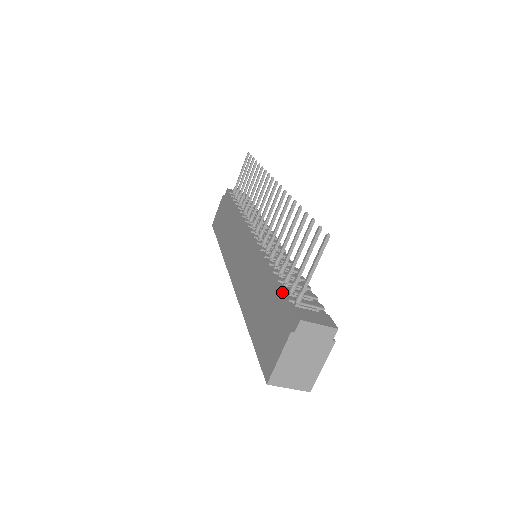
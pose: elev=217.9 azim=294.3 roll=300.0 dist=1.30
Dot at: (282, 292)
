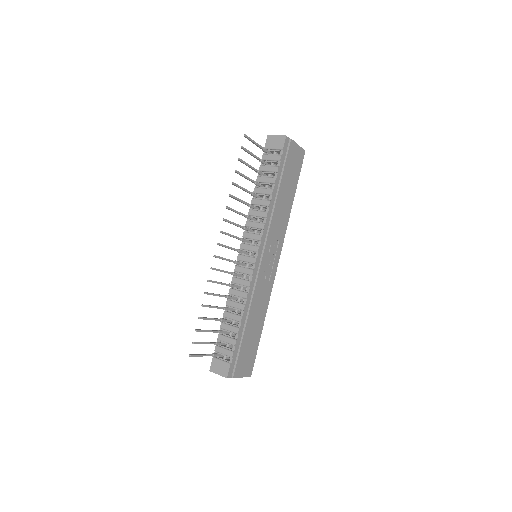
Dot at: (218, 340)
